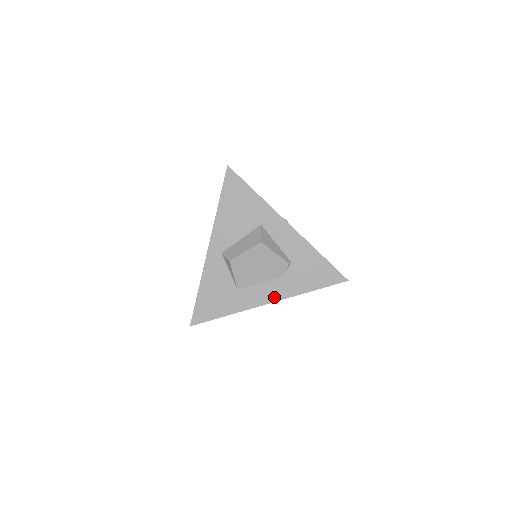
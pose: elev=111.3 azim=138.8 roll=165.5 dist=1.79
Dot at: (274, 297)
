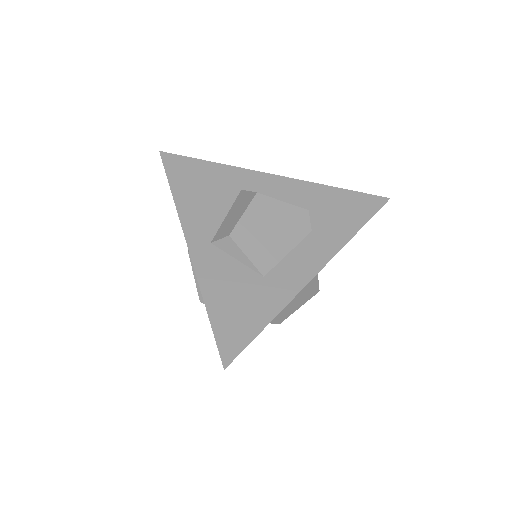
Dot at: (319, 260)
